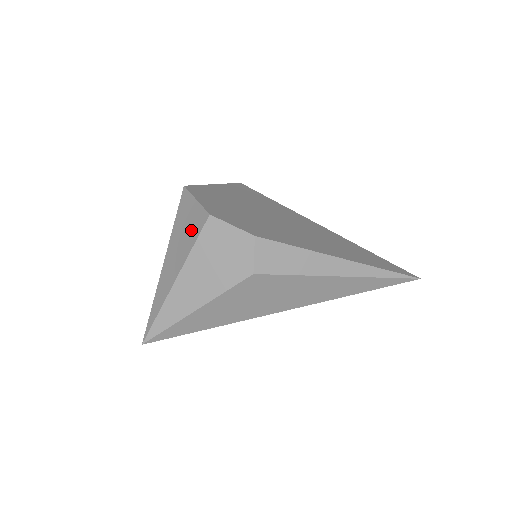
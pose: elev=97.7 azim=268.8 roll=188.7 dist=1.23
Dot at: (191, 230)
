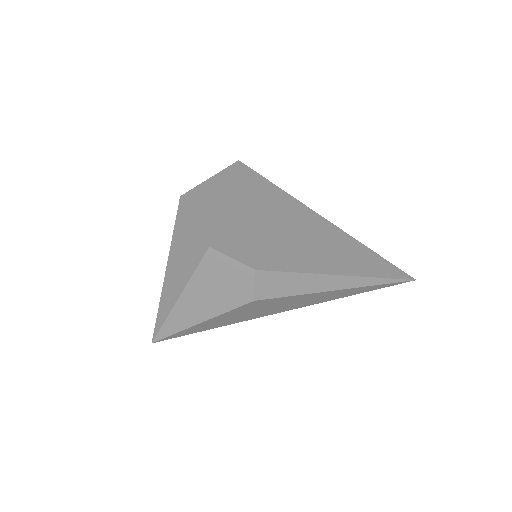
Dot at: (191, 253)
